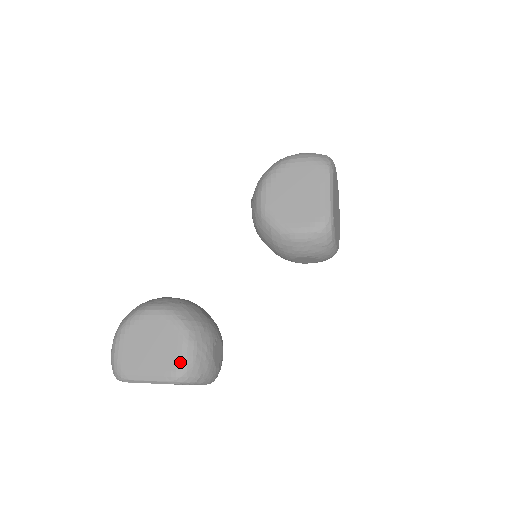
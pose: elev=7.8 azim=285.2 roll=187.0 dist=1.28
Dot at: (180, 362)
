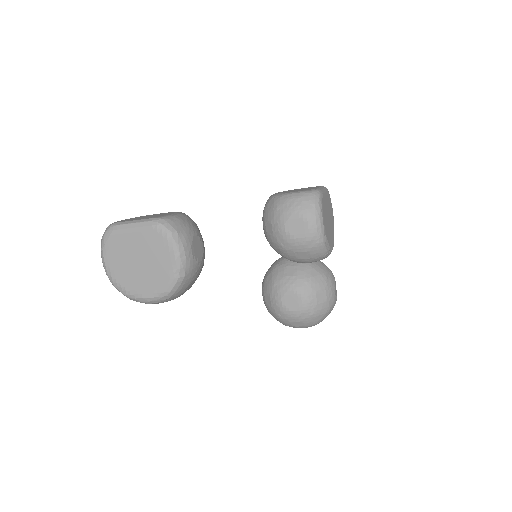
Dot at: (168, 215)
